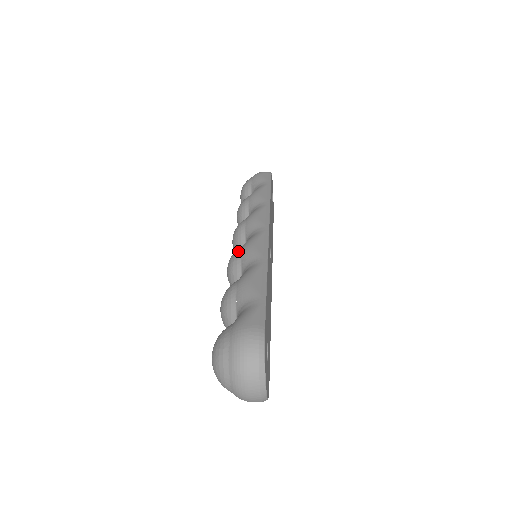
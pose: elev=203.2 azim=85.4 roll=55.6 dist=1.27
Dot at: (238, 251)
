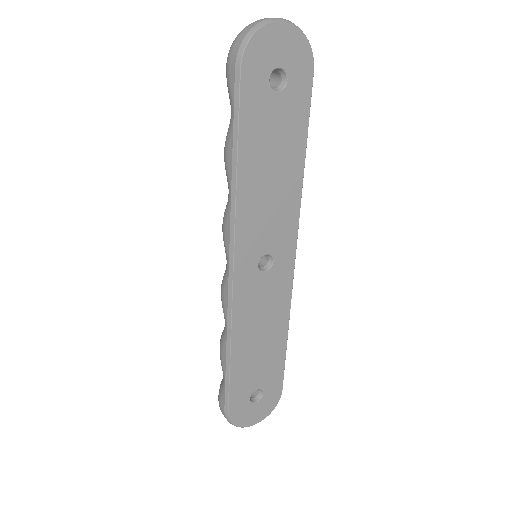
Dot at: occluded
